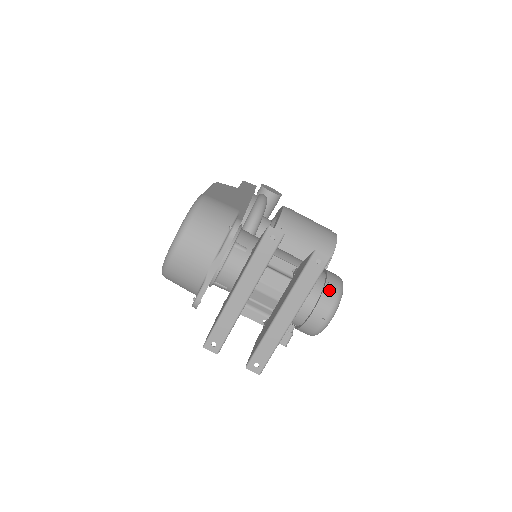
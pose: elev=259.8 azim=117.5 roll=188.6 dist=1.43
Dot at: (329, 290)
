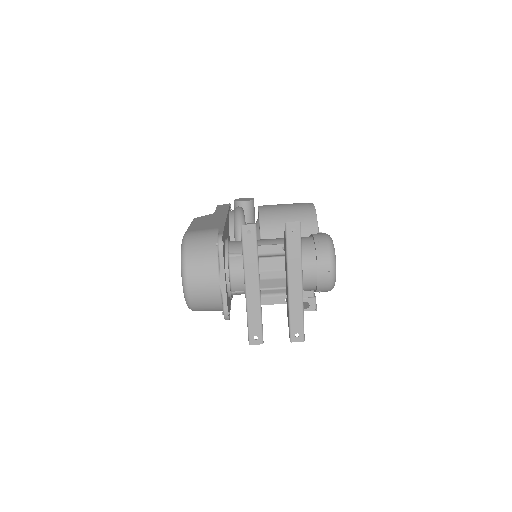
Dot at: (320, 247)
